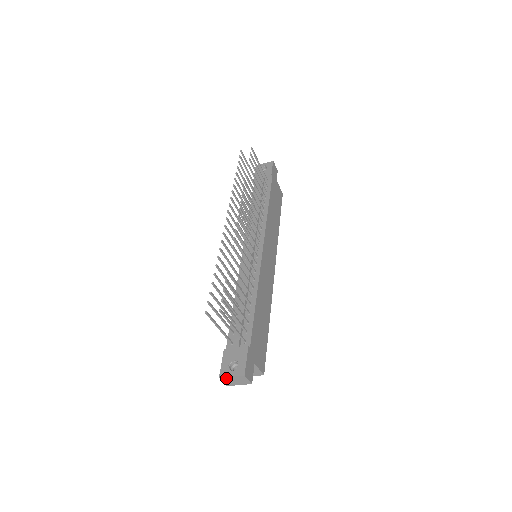
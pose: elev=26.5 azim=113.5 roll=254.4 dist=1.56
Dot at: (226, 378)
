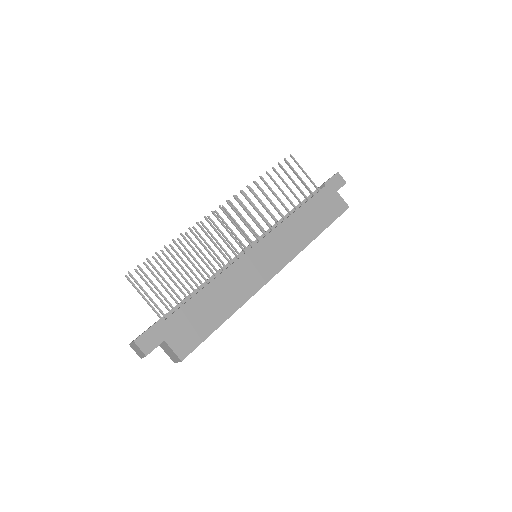
Dot at: (132, 345)
